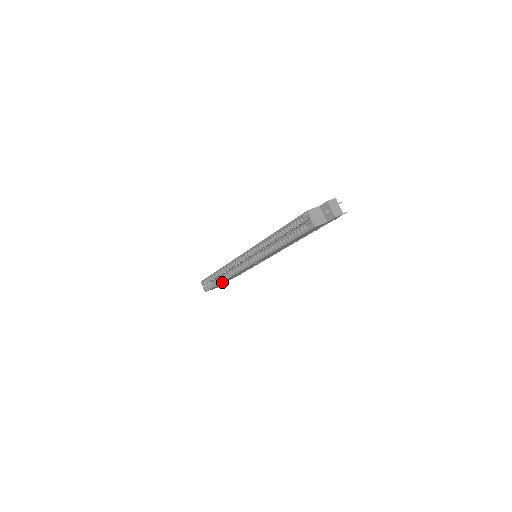
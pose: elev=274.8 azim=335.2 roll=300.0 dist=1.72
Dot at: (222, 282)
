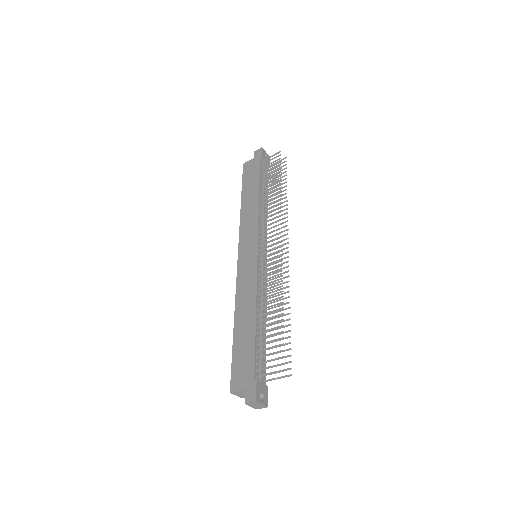
Dot at: occluded
